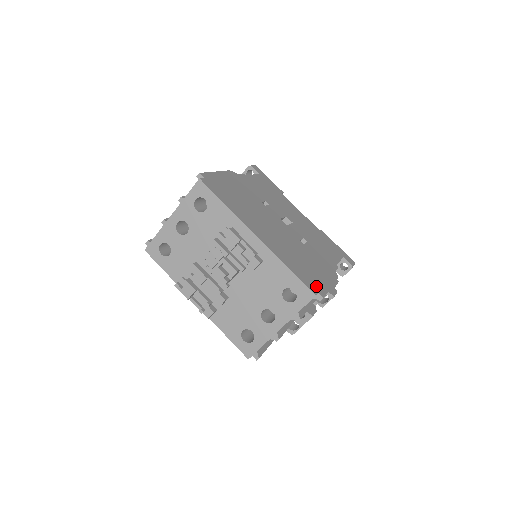
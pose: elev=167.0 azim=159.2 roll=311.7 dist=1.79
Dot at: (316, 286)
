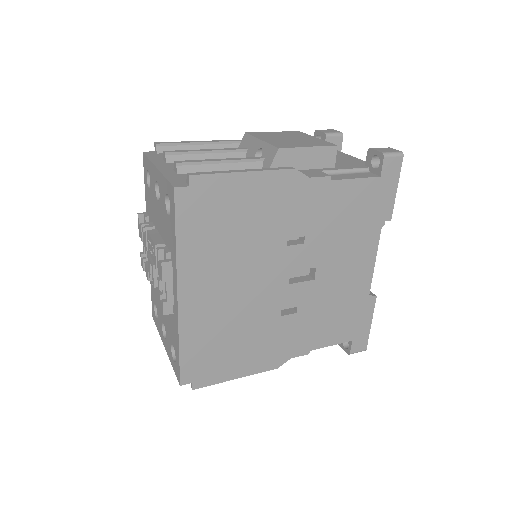
Dot at: (202, 375)
